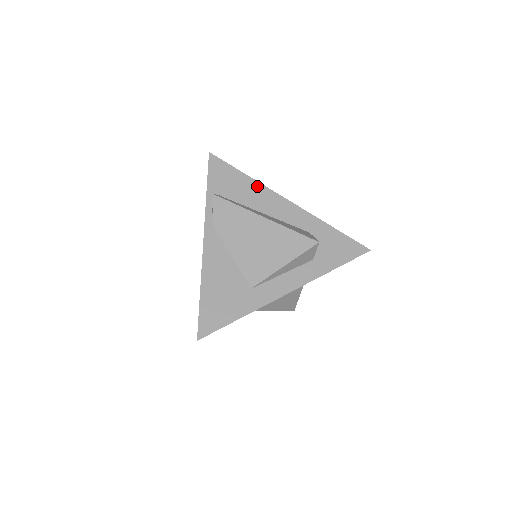
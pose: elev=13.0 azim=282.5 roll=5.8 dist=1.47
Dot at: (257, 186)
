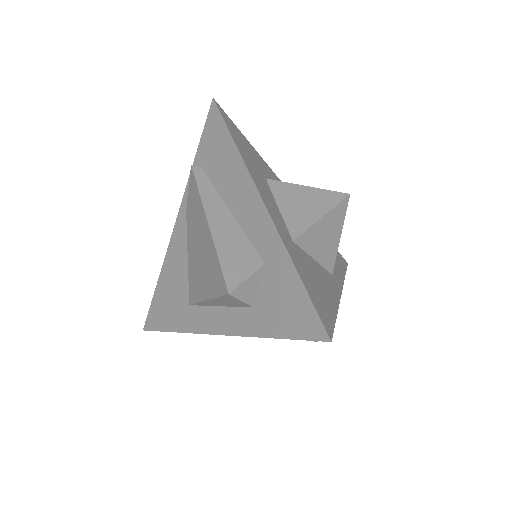
Dot at: (238, 164)
